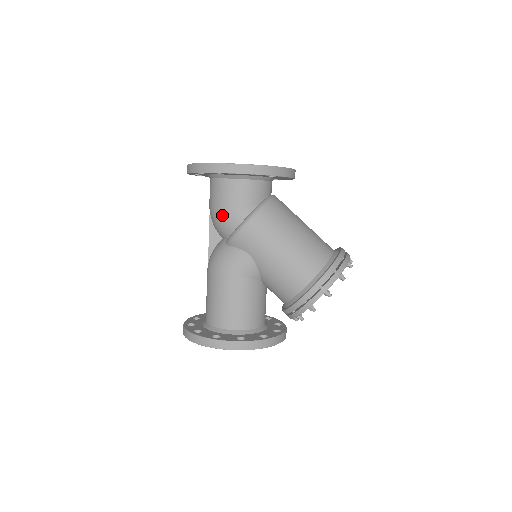
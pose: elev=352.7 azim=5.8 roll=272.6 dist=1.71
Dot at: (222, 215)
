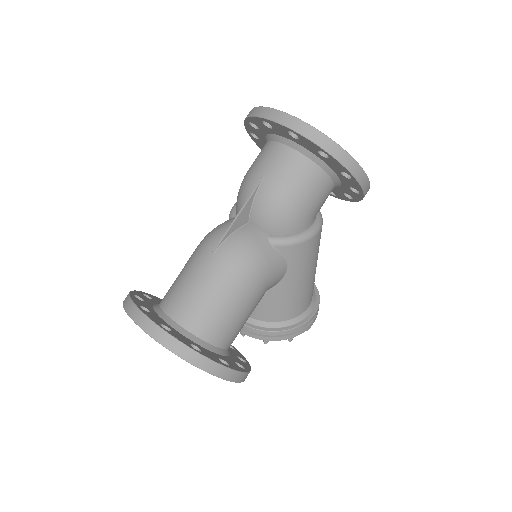
Dot at: (296, 210)
